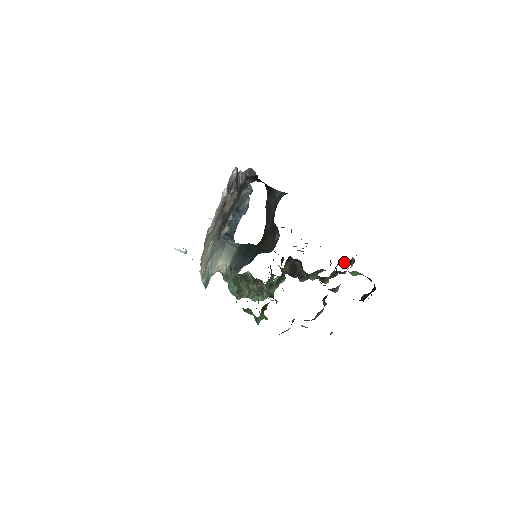
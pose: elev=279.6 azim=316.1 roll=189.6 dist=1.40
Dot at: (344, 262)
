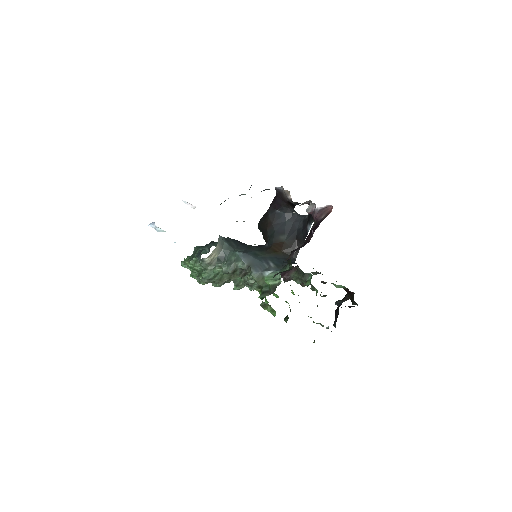
Dot at: (316, 273)
